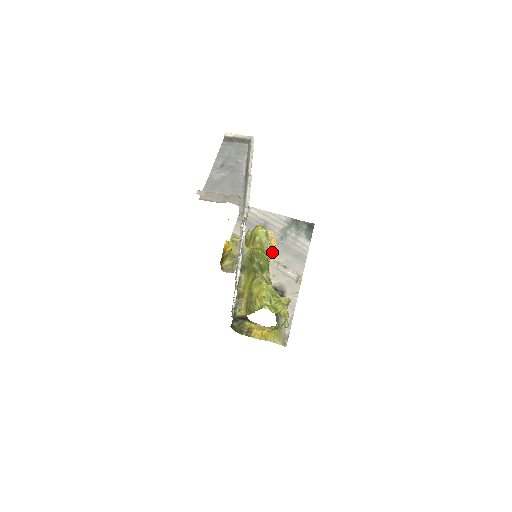
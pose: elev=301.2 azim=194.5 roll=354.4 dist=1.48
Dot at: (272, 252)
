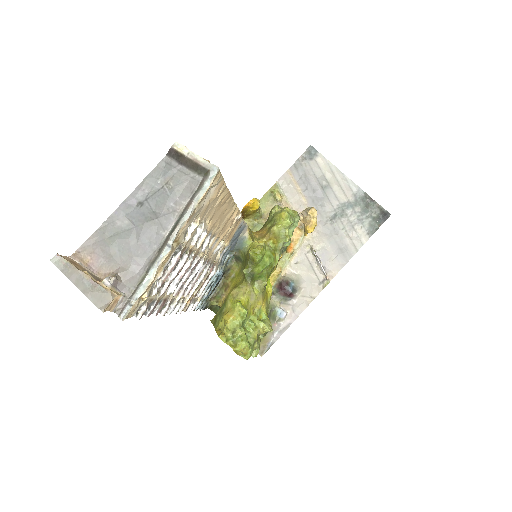
Dot at: occluded
